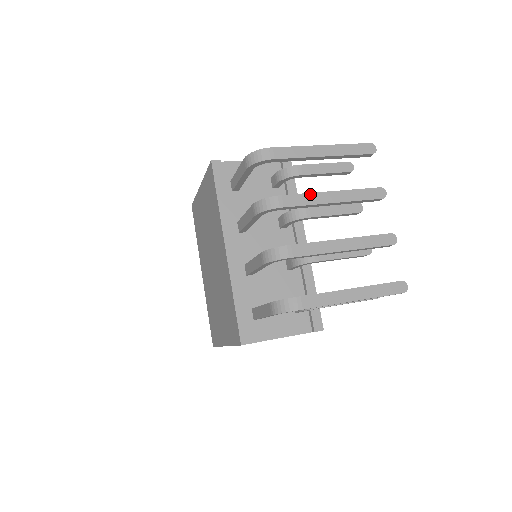
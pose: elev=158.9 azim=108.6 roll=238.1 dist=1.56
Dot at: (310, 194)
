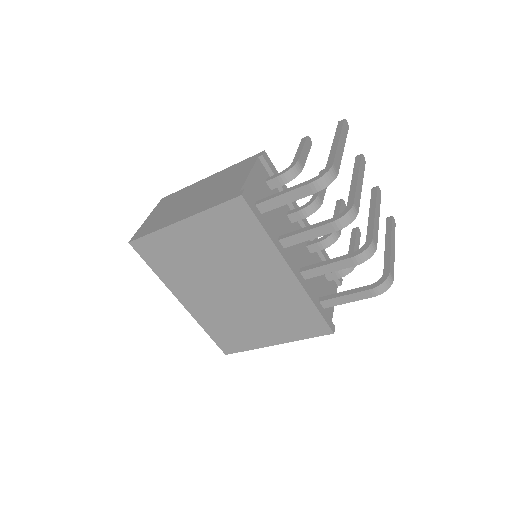
Dot at: (357, 189)
